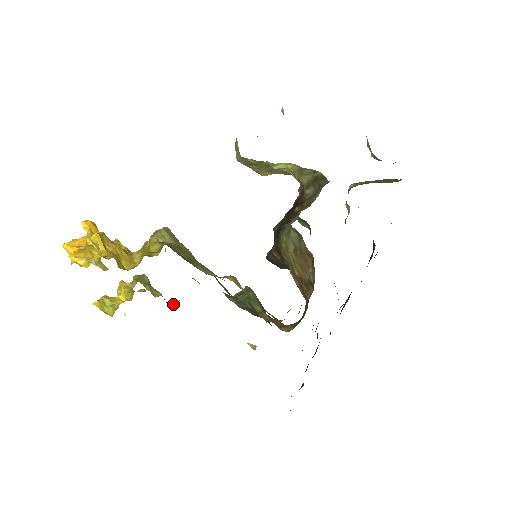
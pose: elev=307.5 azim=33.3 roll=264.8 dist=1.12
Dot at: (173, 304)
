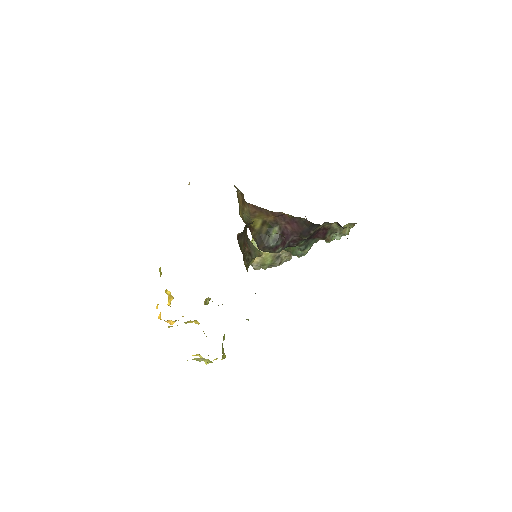
Dot at: occluded
